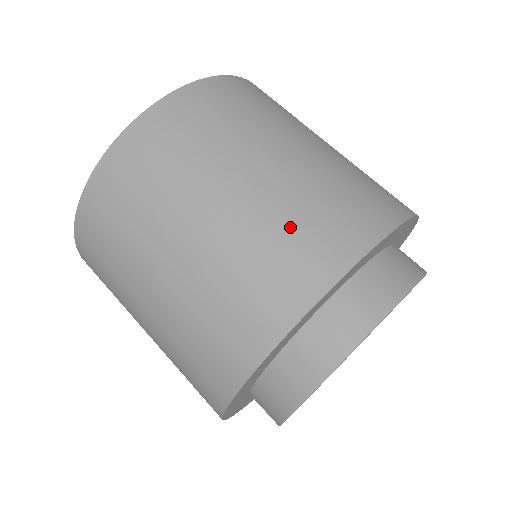
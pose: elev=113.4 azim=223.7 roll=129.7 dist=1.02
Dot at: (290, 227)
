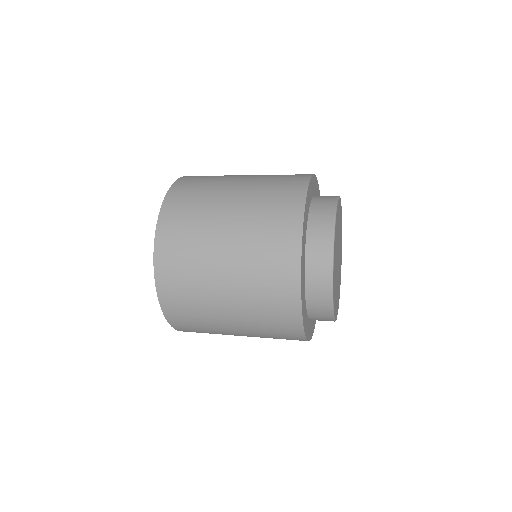
Dot at: (273, 183)
